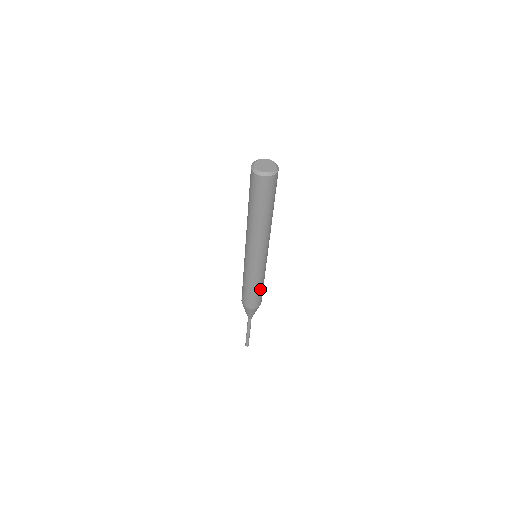
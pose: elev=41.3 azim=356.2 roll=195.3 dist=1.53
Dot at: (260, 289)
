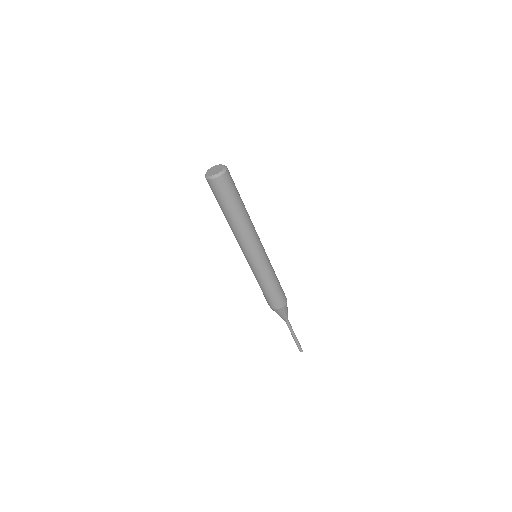
Dot at: (278, 283)
